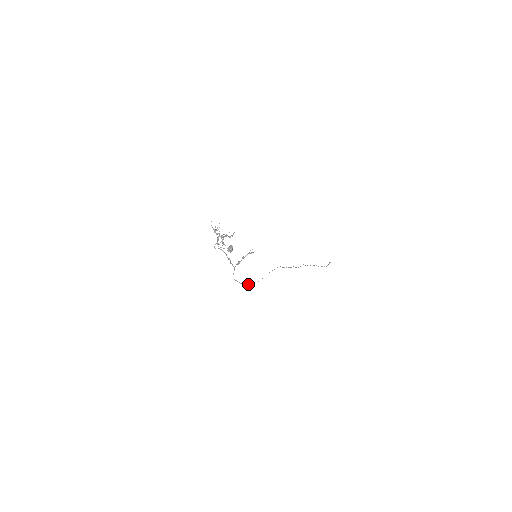
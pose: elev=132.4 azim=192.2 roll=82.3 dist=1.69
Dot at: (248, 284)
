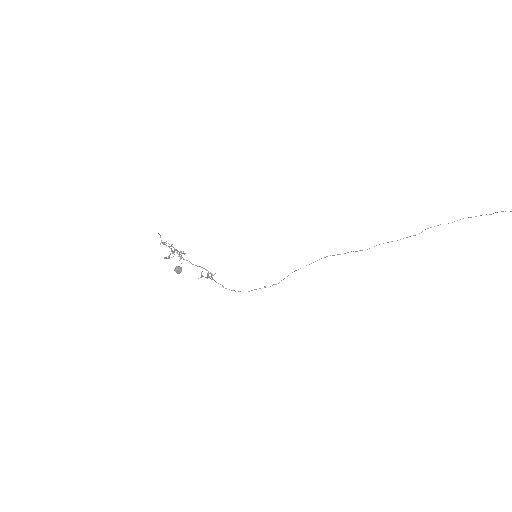
Dot at: (255, 289)
